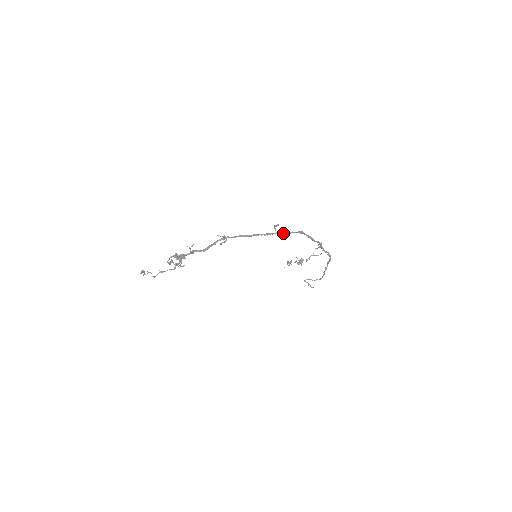
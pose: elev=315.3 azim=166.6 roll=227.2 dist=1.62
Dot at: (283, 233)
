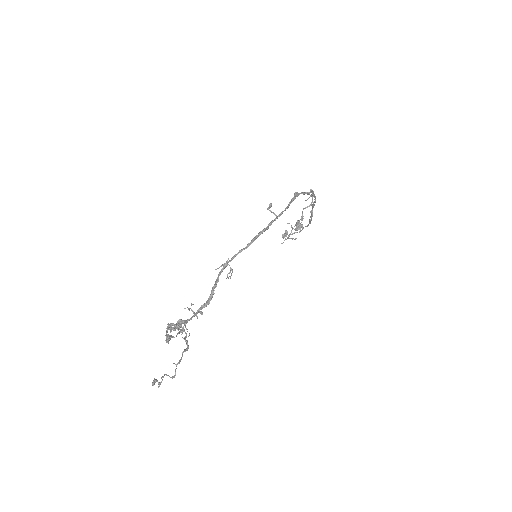
Dot at: (284, 210)
